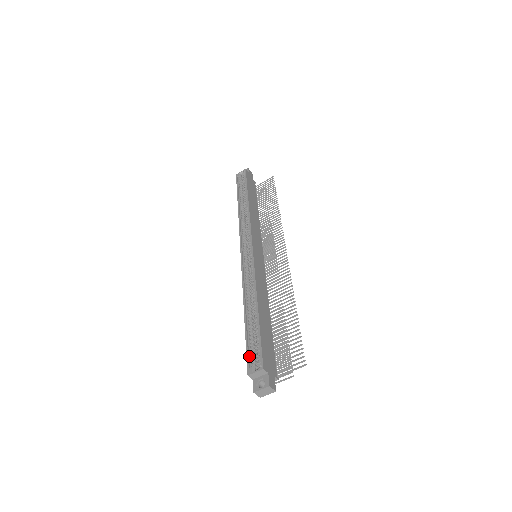
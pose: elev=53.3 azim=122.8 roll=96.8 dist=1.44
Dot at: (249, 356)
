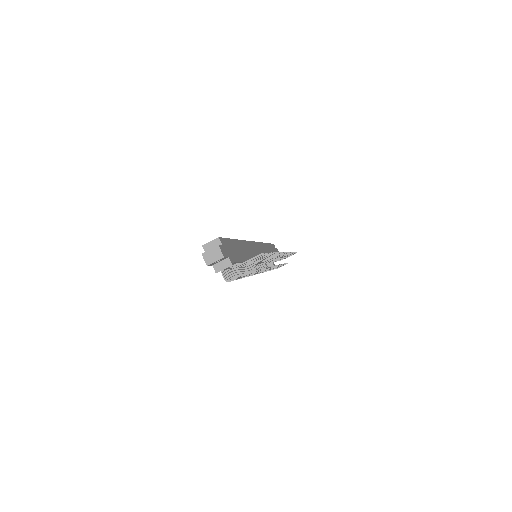
Dot at: occluded
